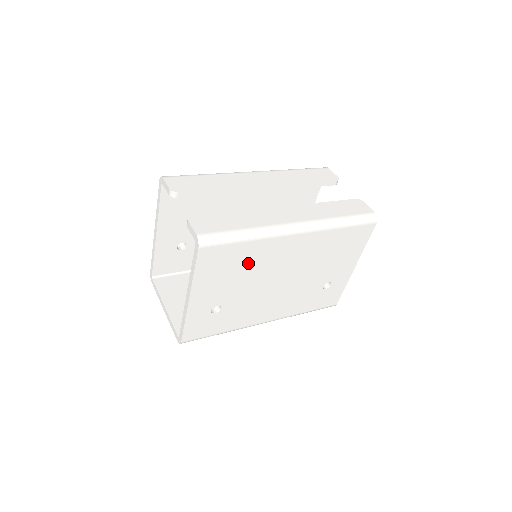
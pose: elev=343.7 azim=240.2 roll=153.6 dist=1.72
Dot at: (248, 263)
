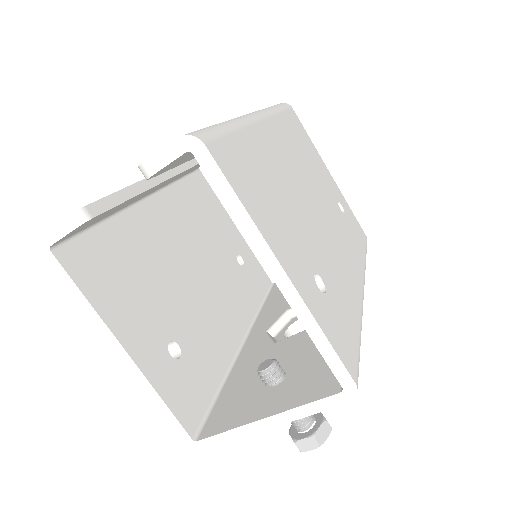
Dot at: (270, 176)
